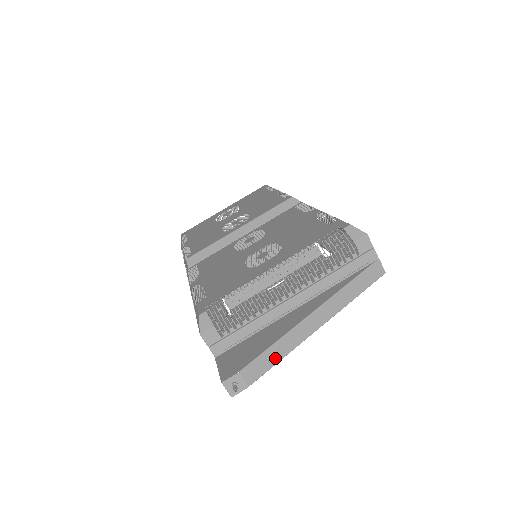
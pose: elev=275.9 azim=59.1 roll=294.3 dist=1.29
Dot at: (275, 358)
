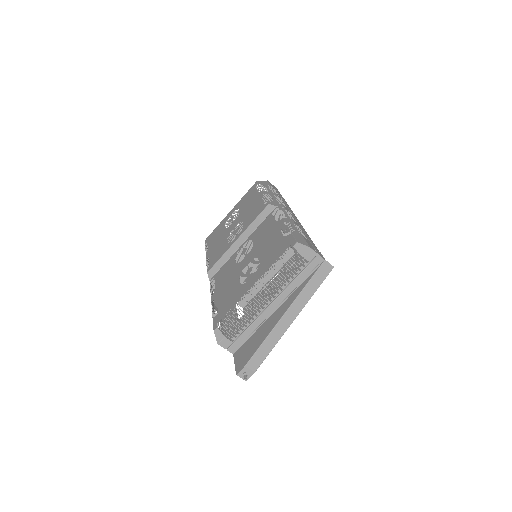
Dot at: (267, 350)
